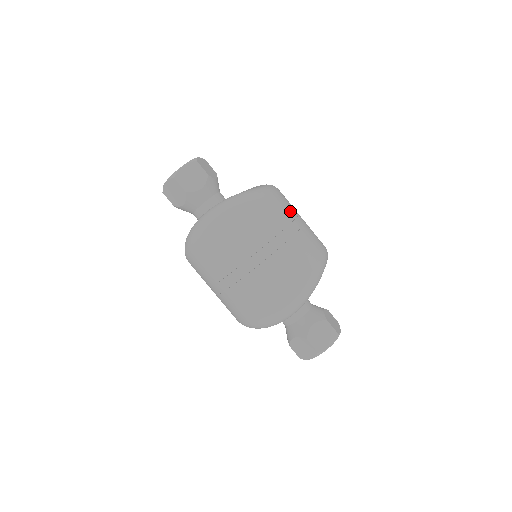
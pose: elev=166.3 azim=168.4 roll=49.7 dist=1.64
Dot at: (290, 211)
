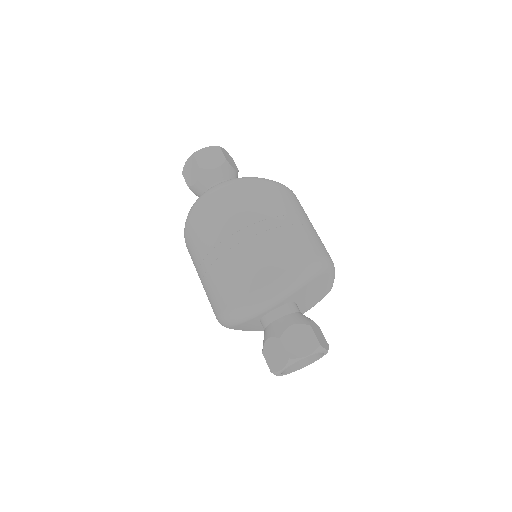
Dot at: (299, 209)
